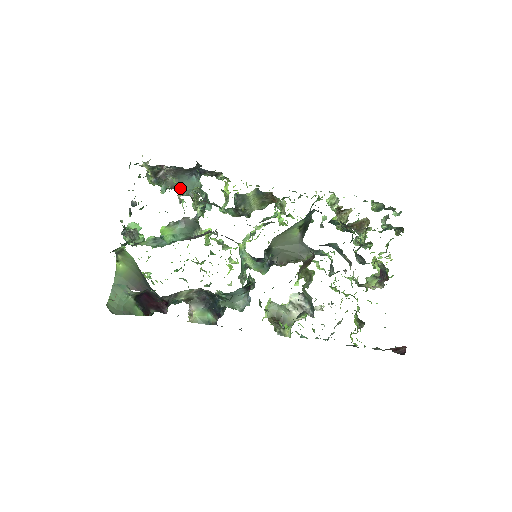
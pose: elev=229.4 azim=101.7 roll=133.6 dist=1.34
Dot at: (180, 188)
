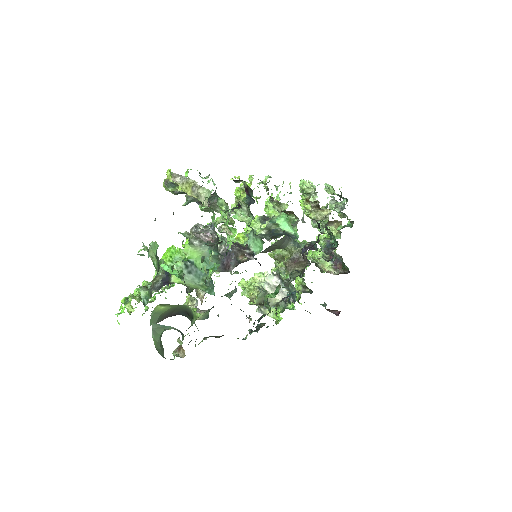
Dot at: occluded
